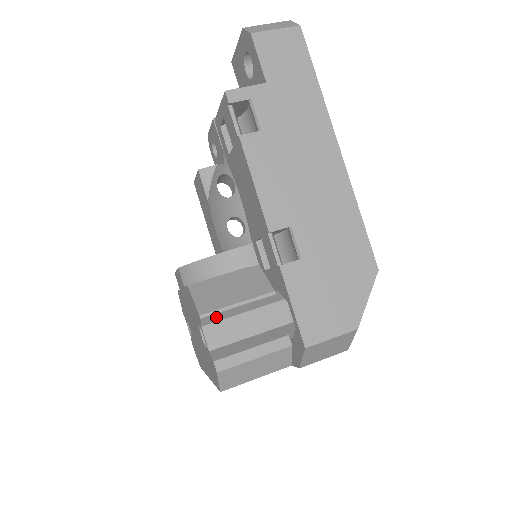
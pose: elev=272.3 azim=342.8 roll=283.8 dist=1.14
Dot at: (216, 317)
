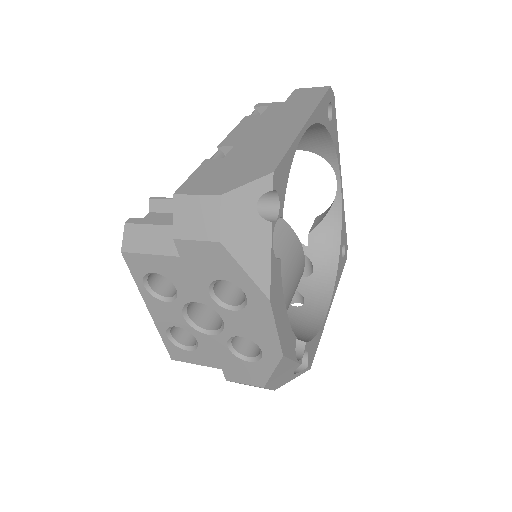
Dot at: (160, 205)
